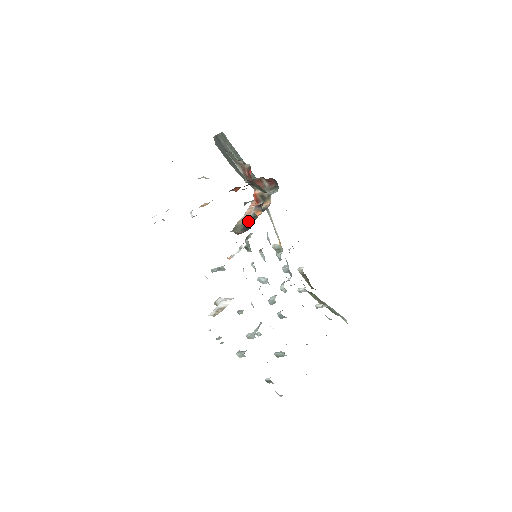
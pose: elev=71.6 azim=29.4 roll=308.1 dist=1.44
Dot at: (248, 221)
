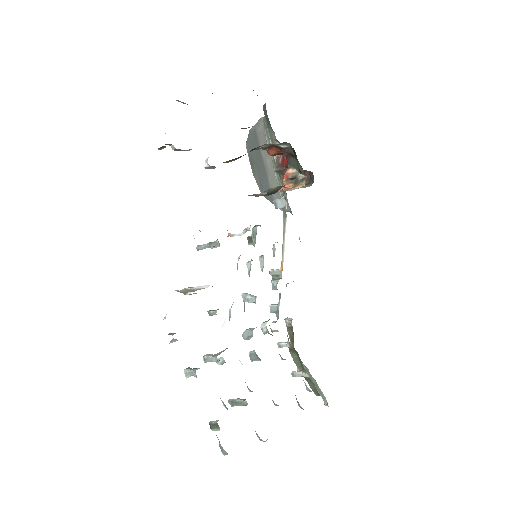
Dot at: (274, 188)
